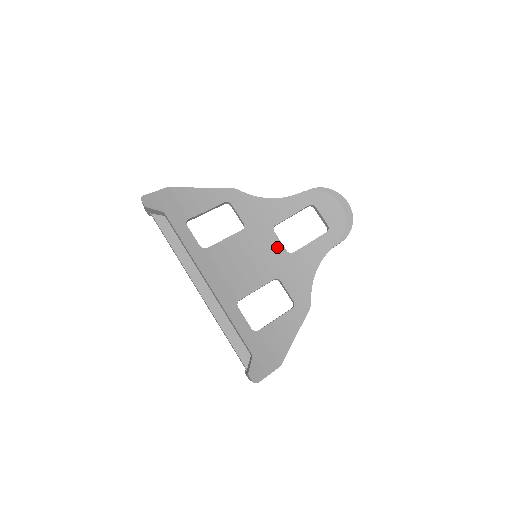
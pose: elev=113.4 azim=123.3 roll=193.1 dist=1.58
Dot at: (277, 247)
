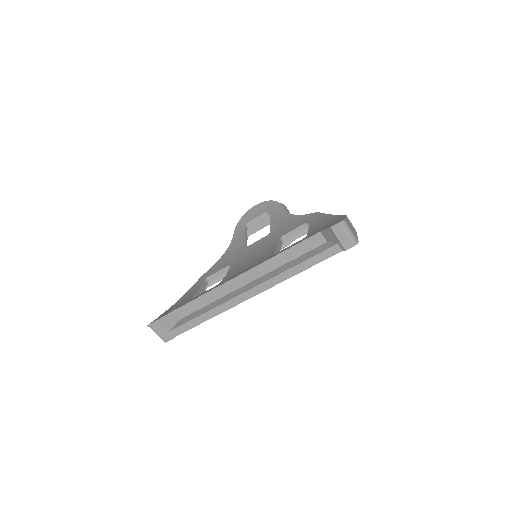
Dot at: (259, 242)
